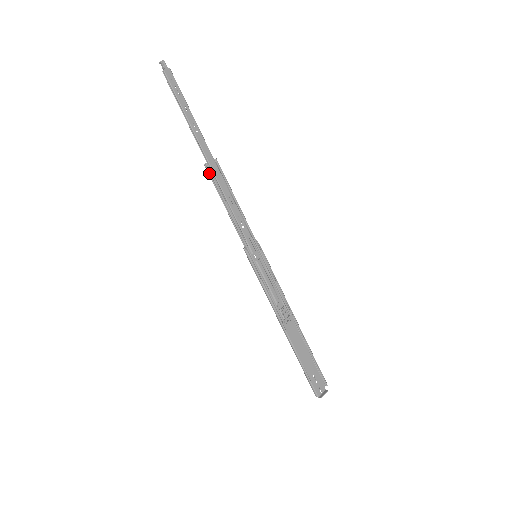
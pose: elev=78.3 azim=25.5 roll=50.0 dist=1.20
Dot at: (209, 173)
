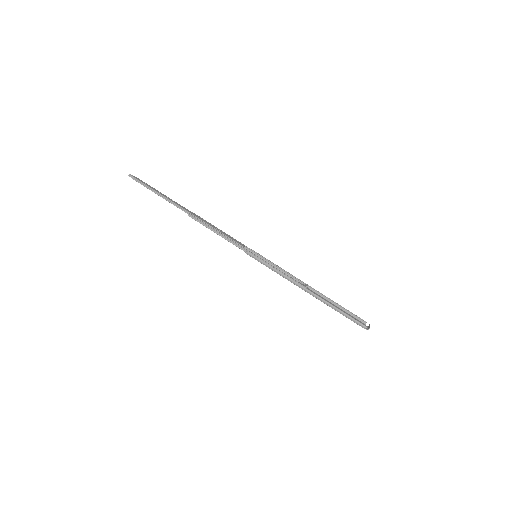
Dot at: (194, 219)
